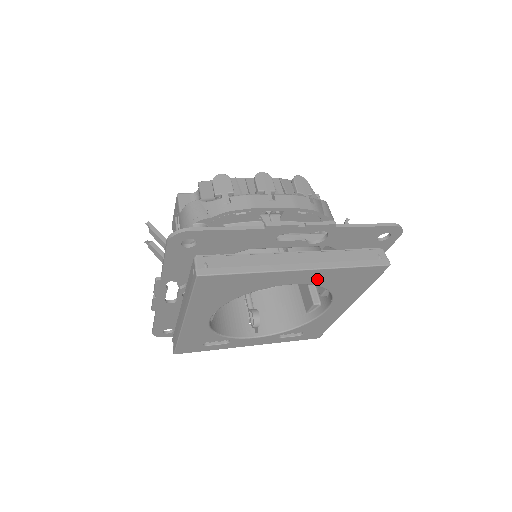
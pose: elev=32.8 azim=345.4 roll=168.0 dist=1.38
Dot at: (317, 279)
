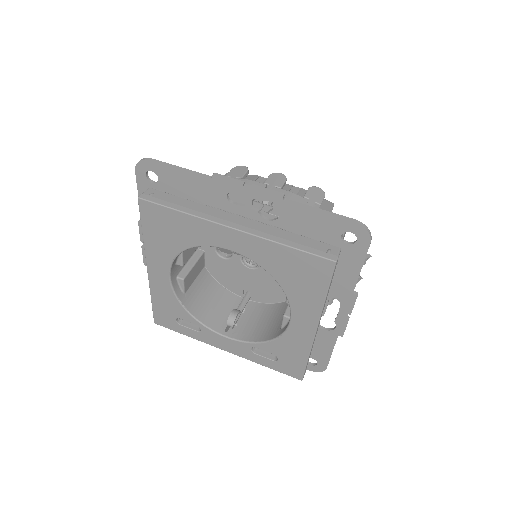
Dot at: (255, 253)
